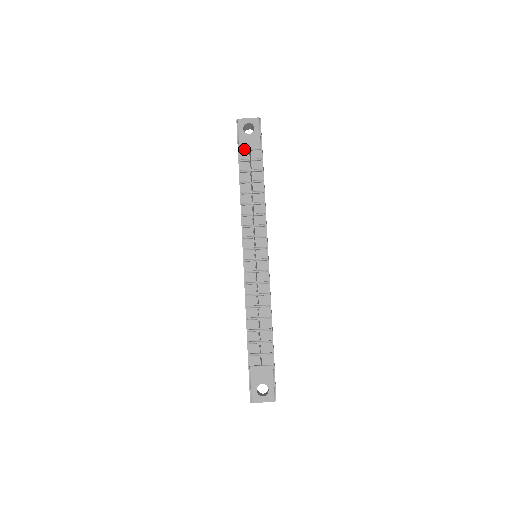
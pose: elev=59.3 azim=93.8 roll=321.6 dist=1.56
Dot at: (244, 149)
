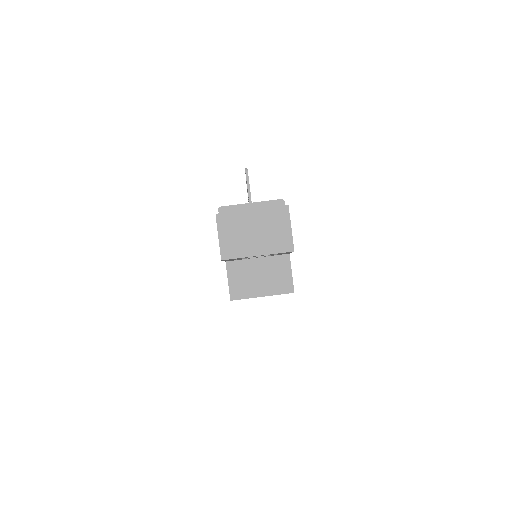
Dot at: occluded
